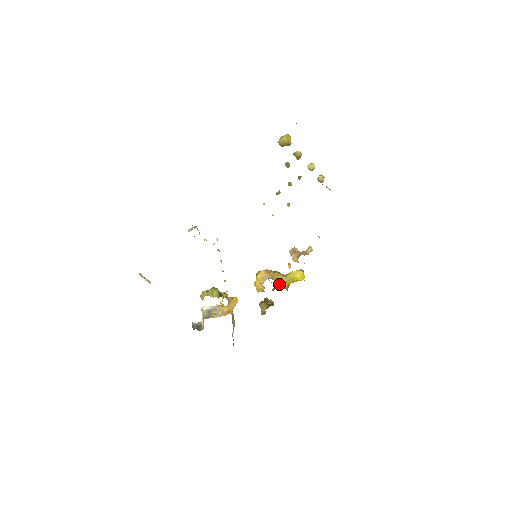
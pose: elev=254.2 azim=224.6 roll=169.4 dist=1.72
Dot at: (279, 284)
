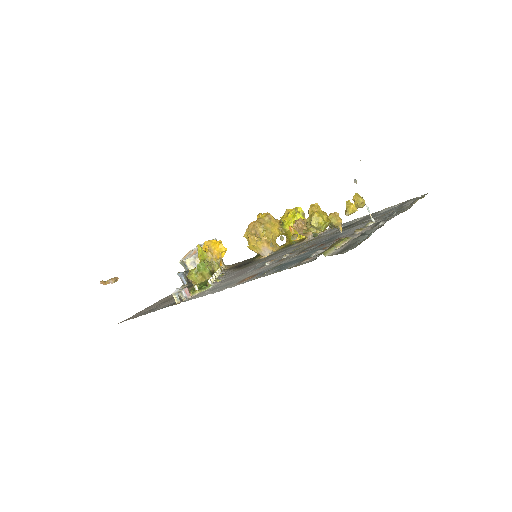
Dot at: occluded
